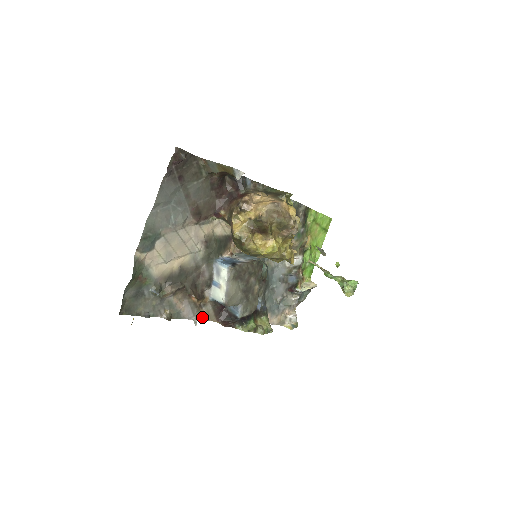
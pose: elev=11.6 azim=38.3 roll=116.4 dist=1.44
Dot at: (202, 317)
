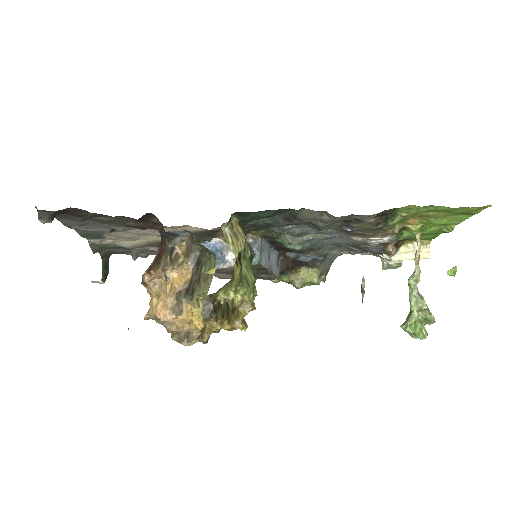
Dot at: occluded
